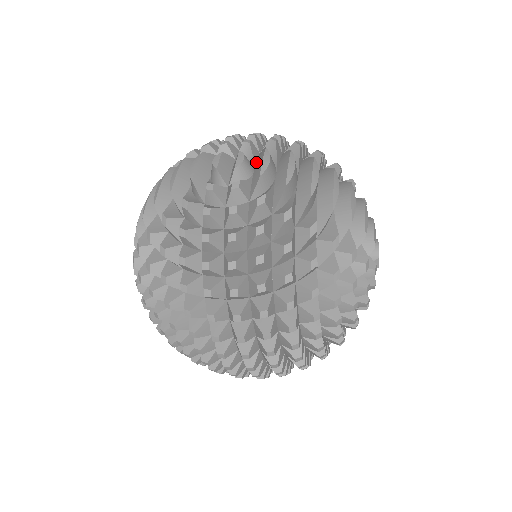
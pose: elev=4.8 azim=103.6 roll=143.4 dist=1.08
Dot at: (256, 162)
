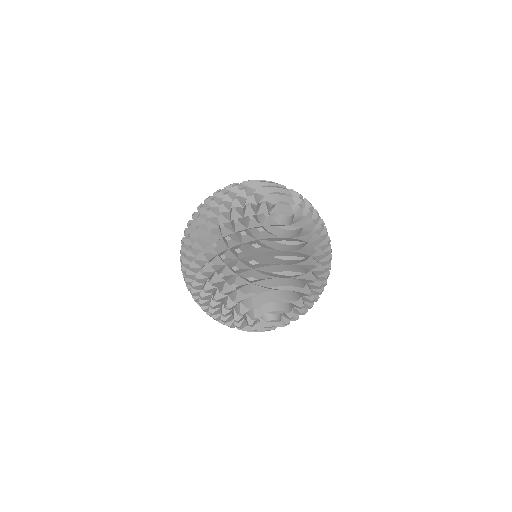
Dot at: occluded
